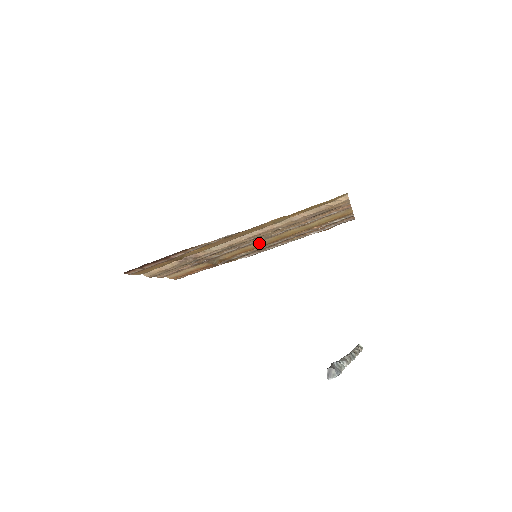
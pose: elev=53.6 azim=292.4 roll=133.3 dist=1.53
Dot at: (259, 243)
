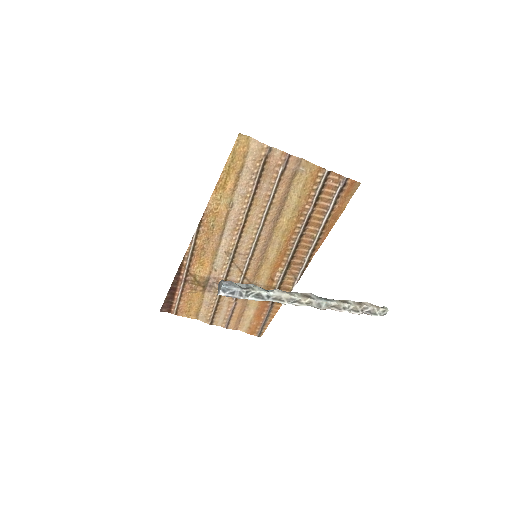
Dot at: (274, 251)
